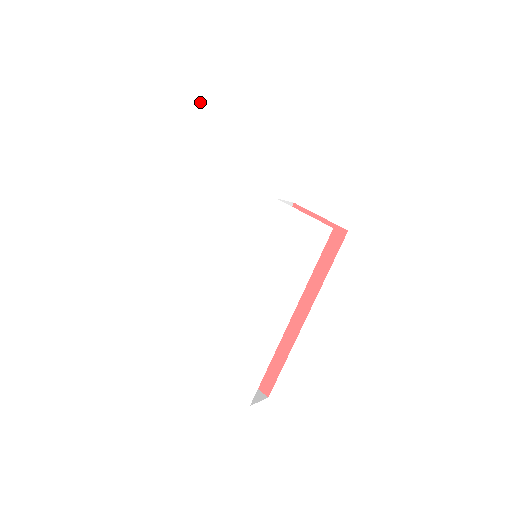
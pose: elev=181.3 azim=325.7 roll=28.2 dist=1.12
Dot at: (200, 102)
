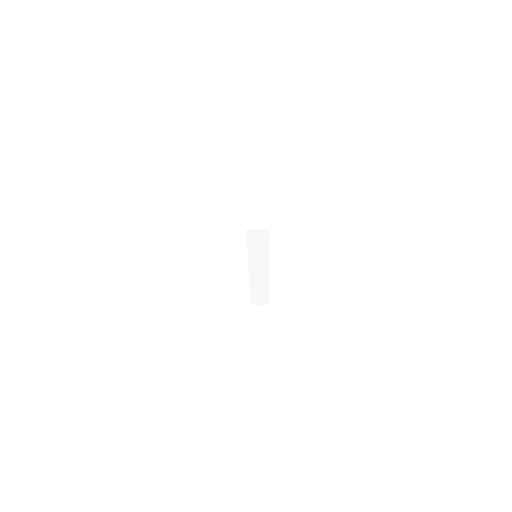
Dot at: occluded
